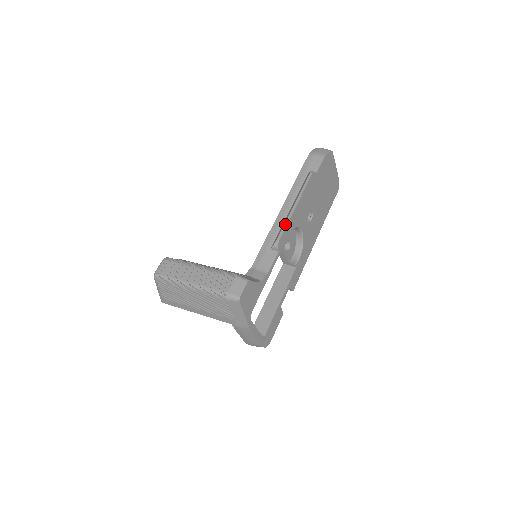
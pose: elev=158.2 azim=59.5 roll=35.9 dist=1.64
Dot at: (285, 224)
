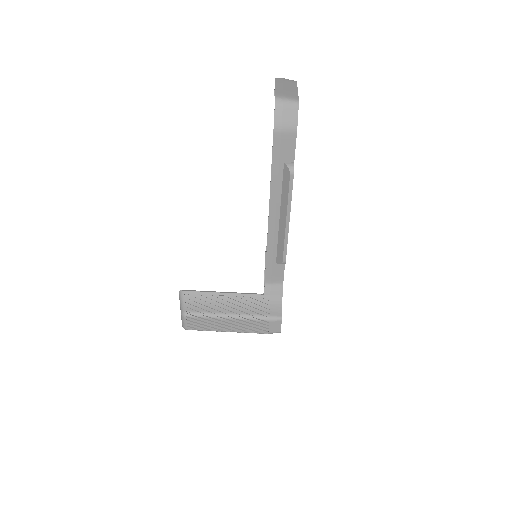
Dot at: (285, 245)
